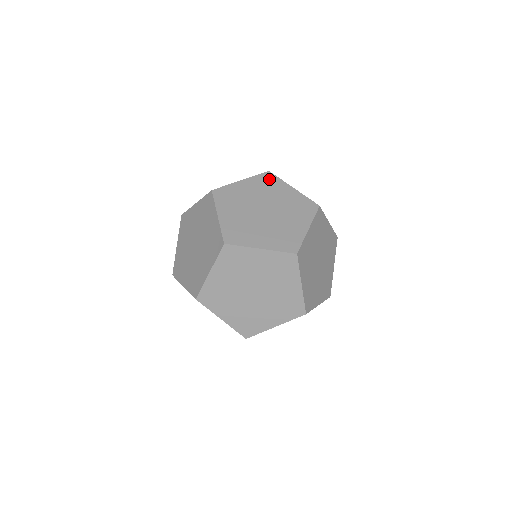
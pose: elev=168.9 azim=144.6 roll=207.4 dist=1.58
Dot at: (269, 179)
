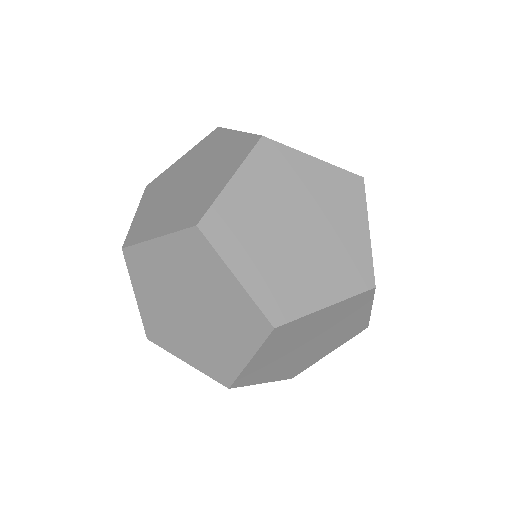
Dot at: (213, 137)
